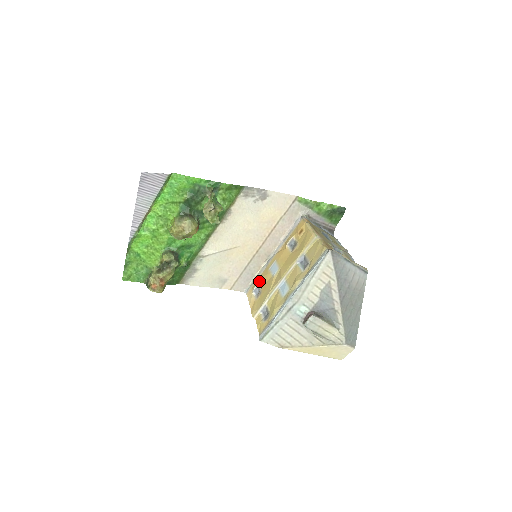
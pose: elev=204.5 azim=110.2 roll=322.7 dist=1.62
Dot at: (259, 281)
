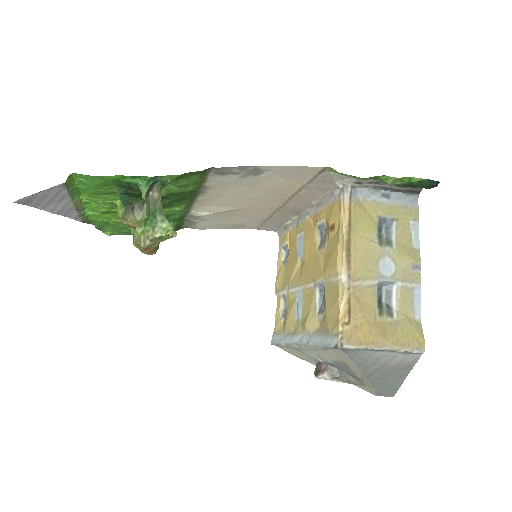
Dot at: (288, 239)
